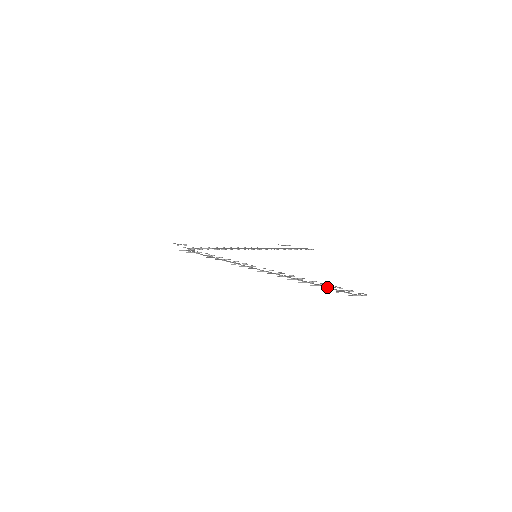
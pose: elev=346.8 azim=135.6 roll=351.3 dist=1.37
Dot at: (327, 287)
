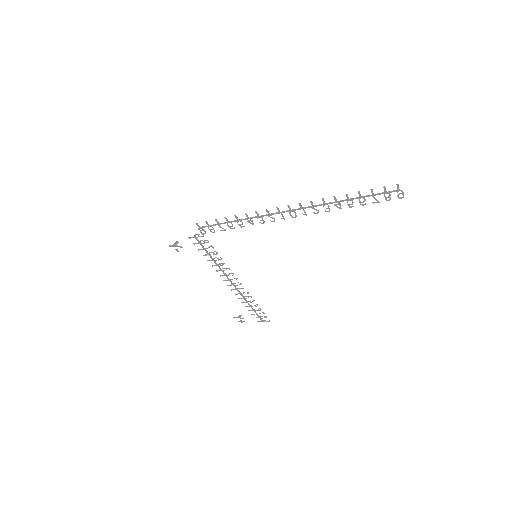
Dot at: occluded
